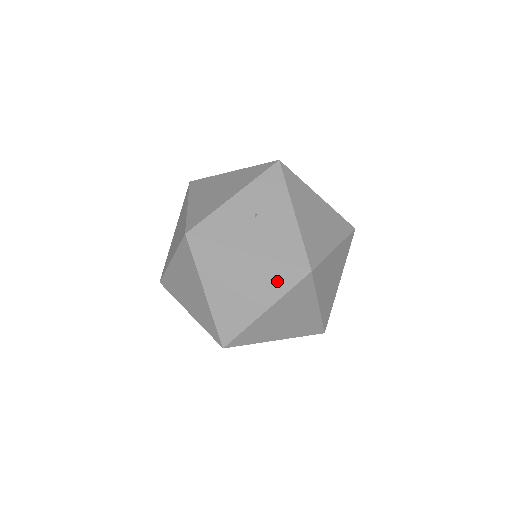
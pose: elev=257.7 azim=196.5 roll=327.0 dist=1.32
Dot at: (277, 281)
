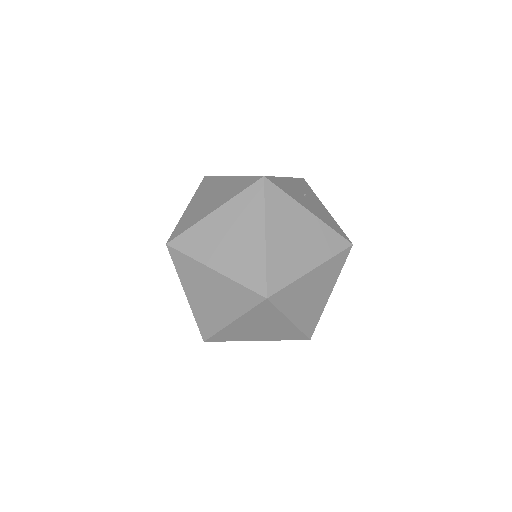
Dot at: (327, 244)
